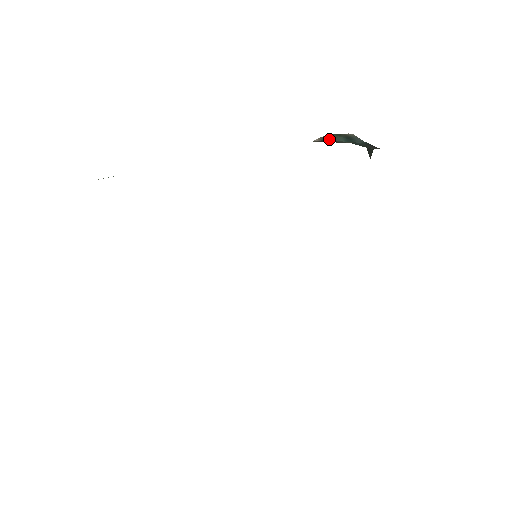
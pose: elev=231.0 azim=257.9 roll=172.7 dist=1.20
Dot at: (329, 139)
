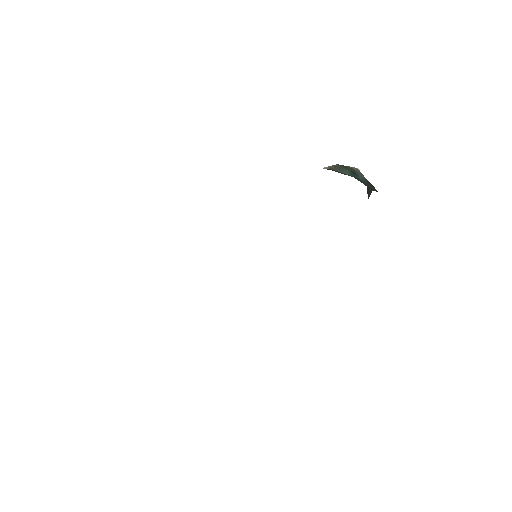
Dot at: (337, 169)
